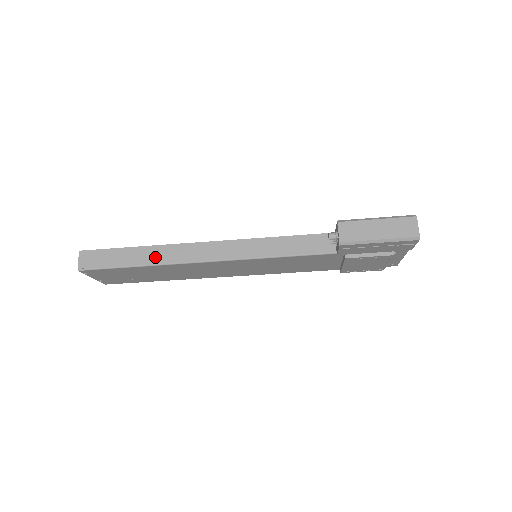
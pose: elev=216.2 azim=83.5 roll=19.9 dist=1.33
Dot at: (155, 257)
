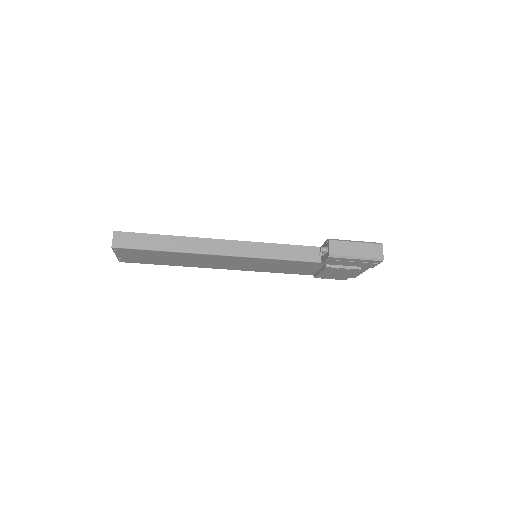
Dot at: (179, 245)
